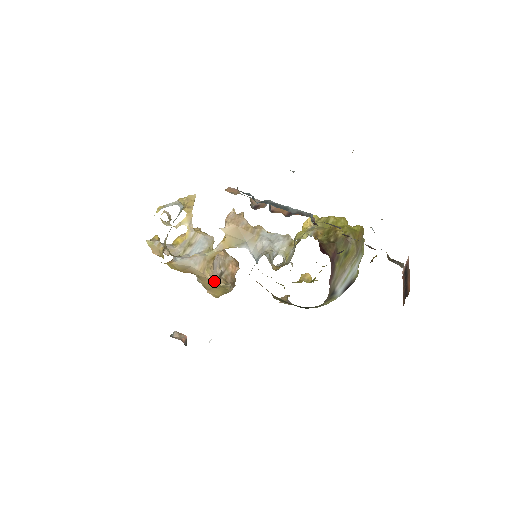
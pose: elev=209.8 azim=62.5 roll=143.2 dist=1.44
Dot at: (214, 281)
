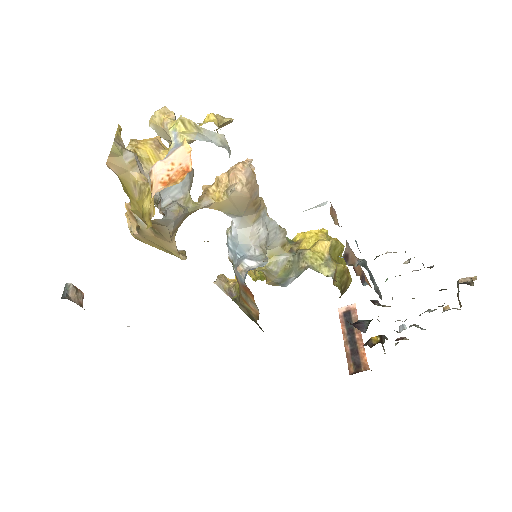
Dot at: occluded
